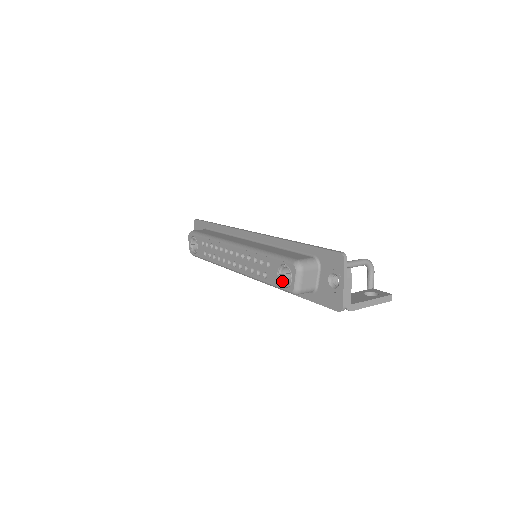
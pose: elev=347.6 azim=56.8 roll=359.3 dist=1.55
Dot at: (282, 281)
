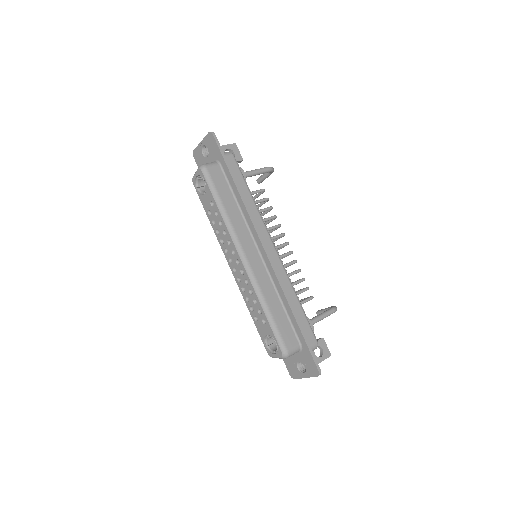
Dot at: (266, 341)
